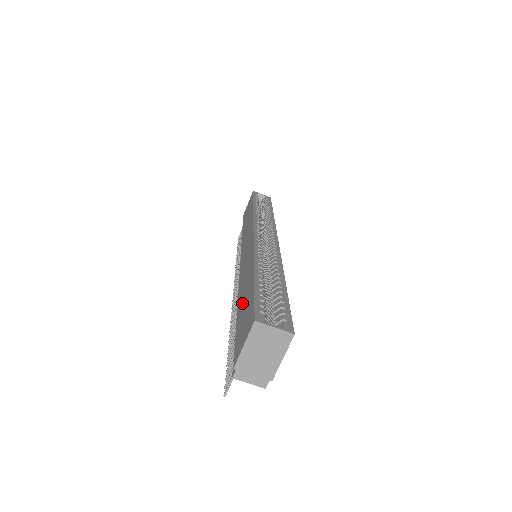
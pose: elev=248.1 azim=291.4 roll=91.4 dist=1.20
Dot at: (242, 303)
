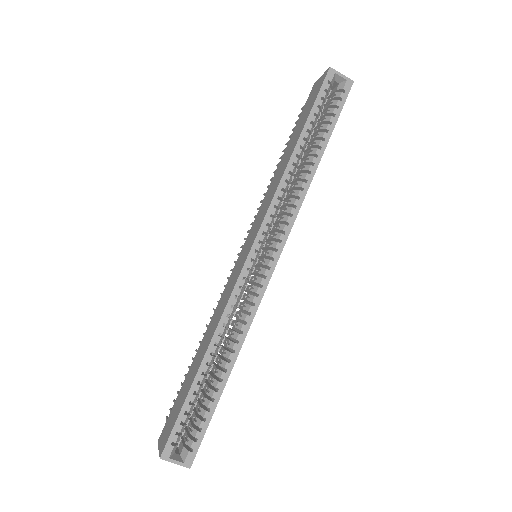
Dot at: (191, 371)
